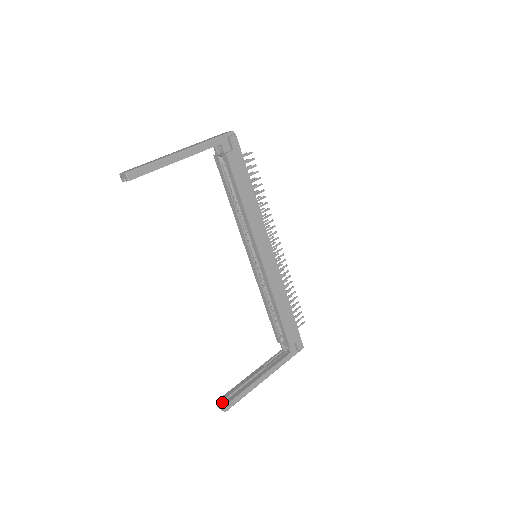
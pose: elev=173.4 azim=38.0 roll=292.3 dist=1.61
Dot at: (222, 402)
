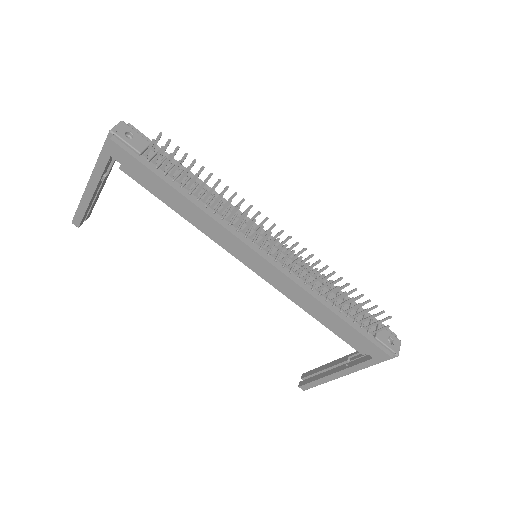
Dot at: (305, 378)
